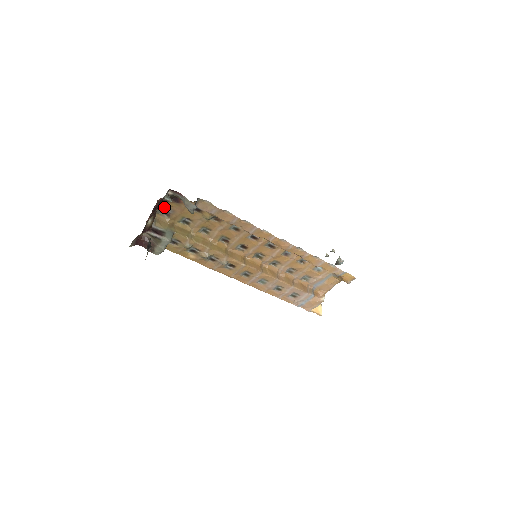
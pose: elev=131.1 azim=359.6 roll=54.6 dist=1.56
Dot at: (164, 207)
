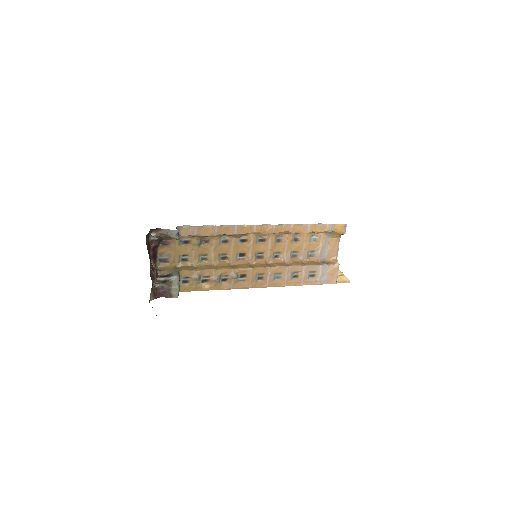
Dot at: (160, 256)
